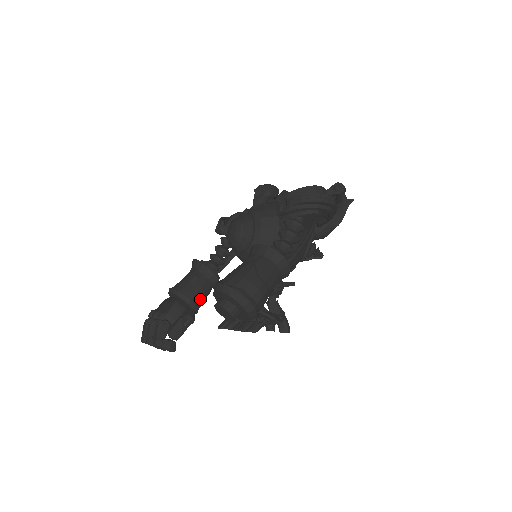
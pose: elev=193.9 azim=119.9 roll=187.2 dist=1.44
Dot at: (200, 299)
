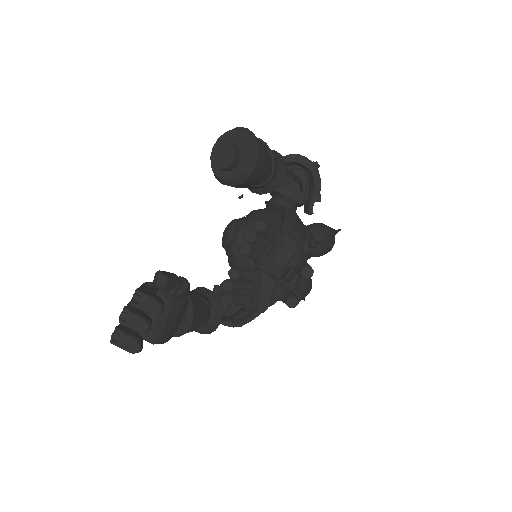
Dot at: (195, 299)
